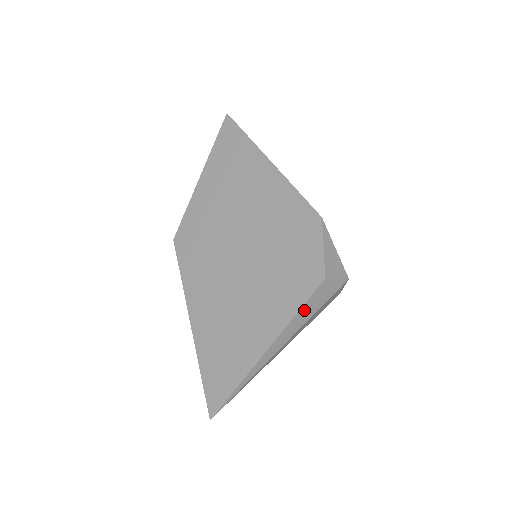
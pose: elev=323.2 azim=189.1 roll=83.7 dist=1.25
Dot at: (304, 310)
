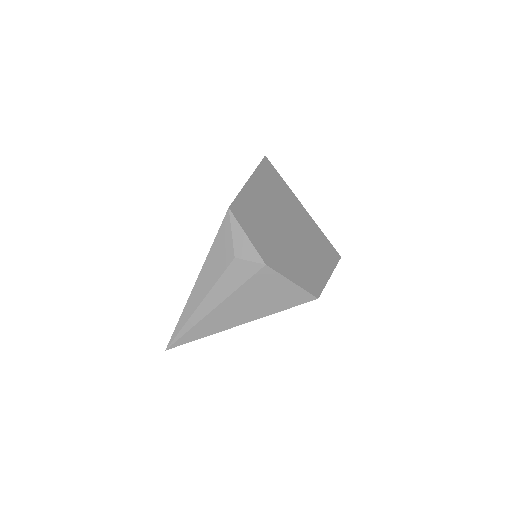
Dot at: (223, 282)
